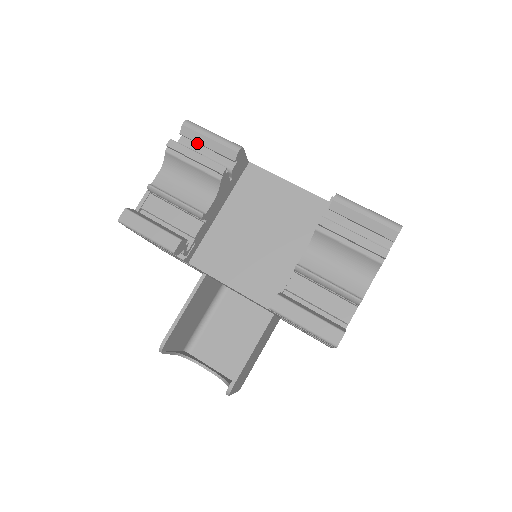
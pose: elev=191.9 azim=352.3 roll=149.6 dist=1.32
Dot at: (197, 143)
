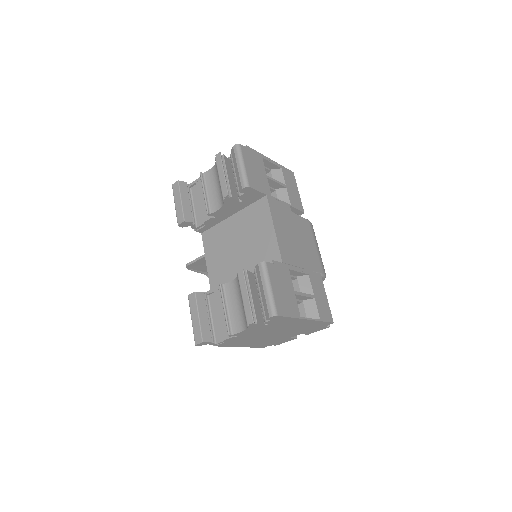
Dot at: occluded
